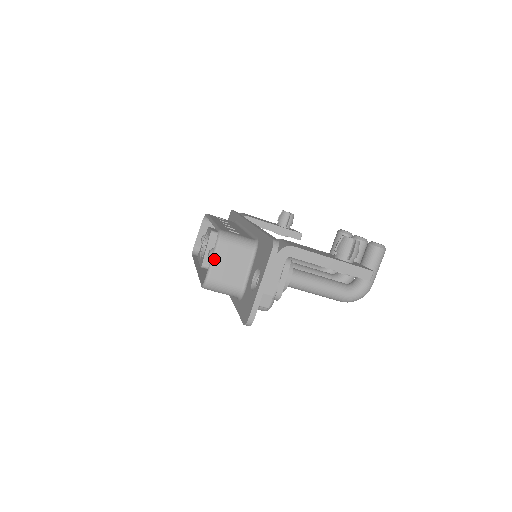
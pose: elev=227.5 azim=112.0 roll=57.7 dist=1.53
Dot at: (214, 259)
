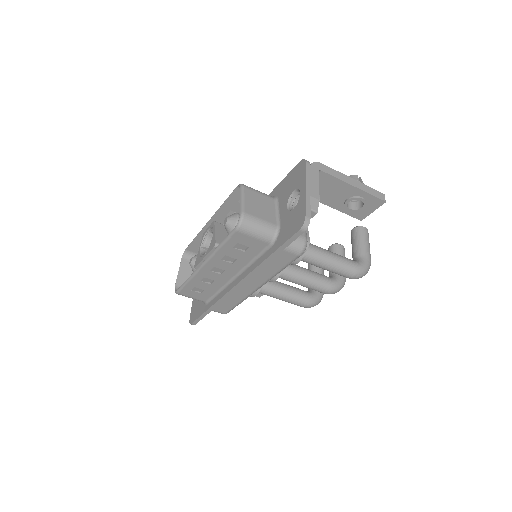
Dot at: (244, 199)
